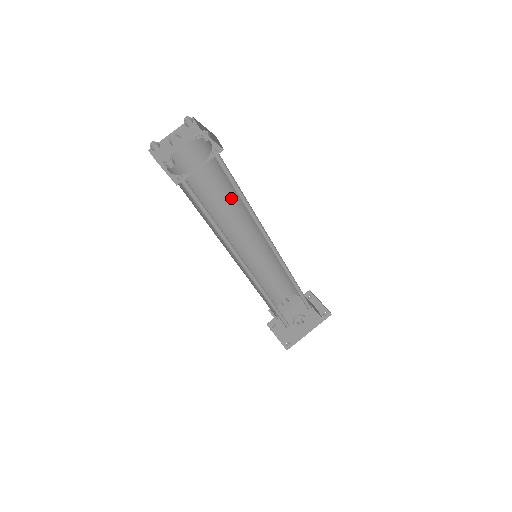
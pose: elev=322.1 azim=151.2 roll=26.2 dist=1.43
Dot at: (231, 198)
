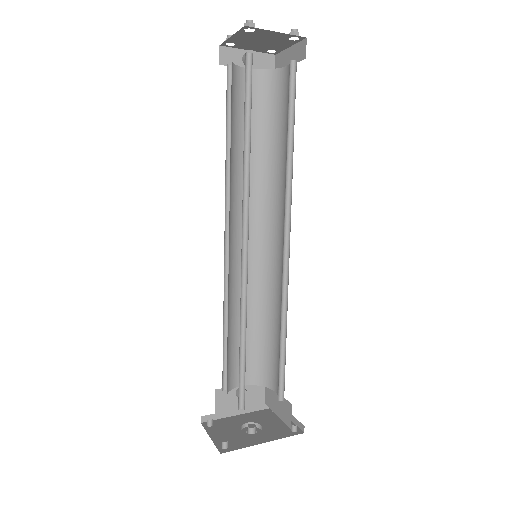
Dot at: (264, 168)
